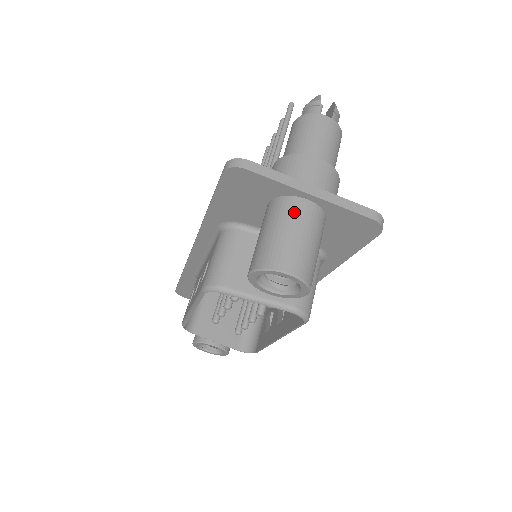
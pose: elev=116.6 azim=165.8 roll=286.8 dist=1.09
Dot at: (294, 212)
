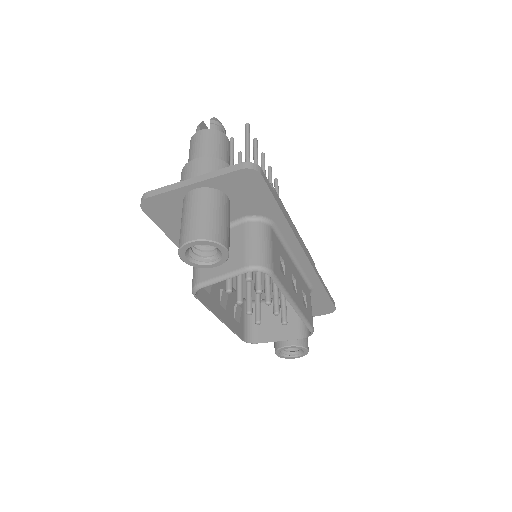
Dot at: (188, 202)
